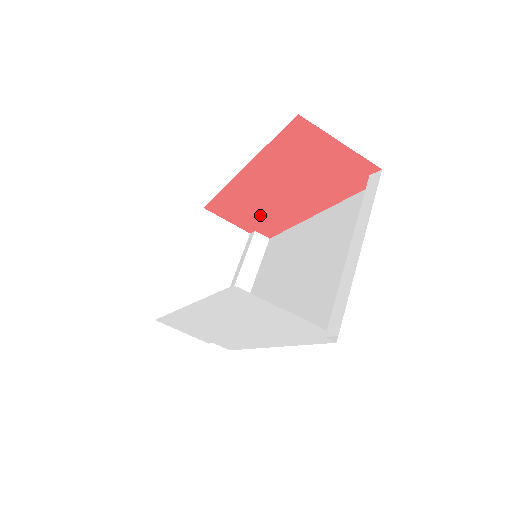
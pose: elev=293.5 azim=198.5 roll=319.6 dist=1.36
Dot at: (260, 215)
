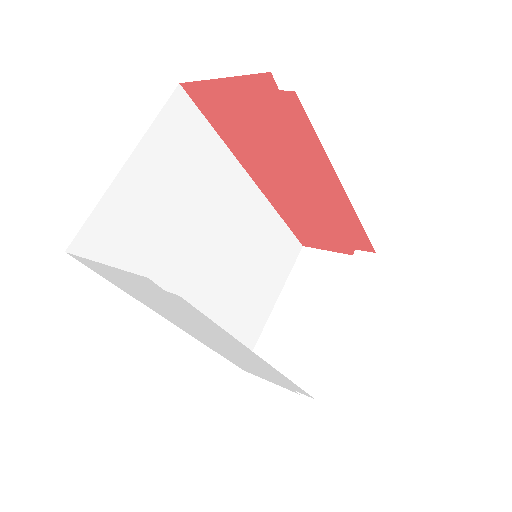
Dot at: (328, 224)
